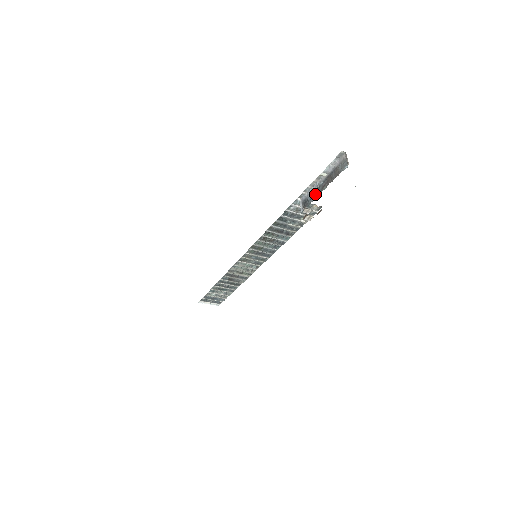
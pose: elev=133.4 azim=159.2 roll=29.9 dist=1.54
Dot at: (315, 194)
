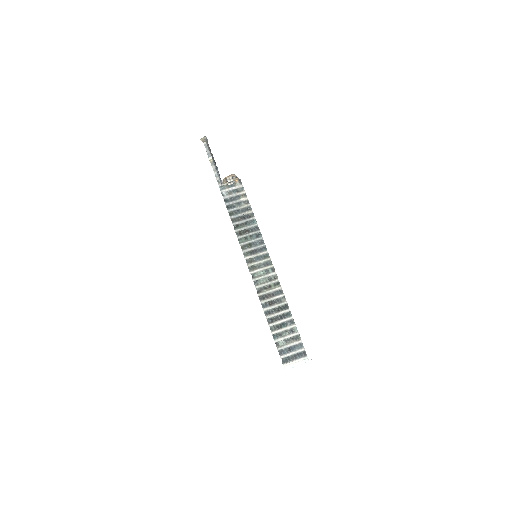
Dot at: (216, 166)
